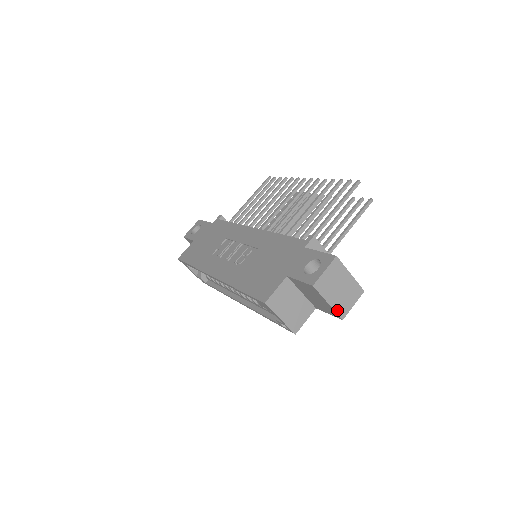
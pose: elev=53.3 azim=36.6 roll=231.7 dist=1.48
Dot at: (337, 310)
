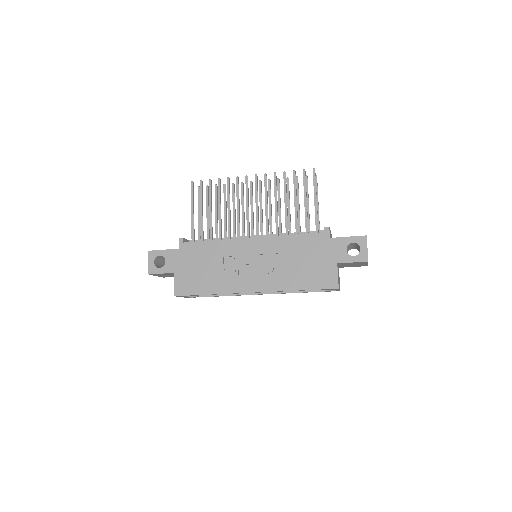
Dot at: occluded
